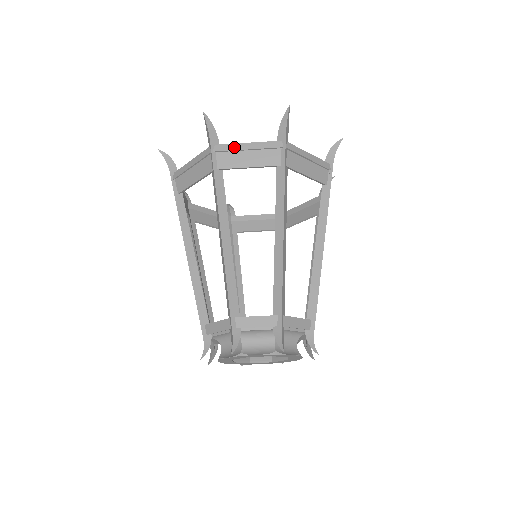
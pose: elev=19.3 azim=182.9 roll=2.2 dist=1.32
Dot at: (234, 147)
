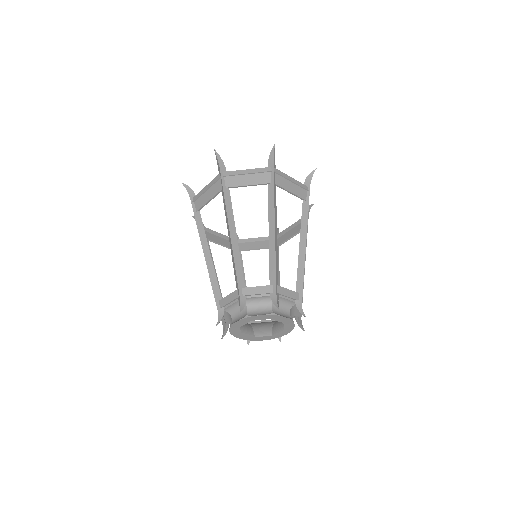
Dot at: (237, 173)
